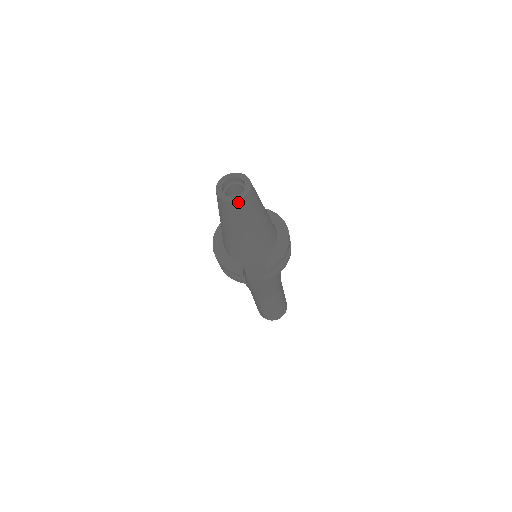
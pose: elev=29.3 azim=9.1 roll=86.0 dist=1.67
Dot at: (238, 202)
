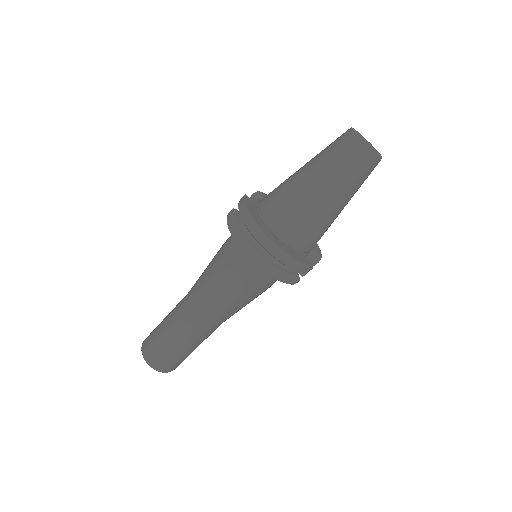
Dot at: (380, 160)
